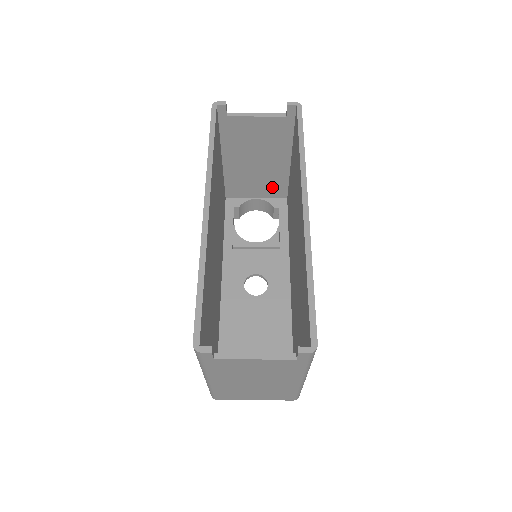
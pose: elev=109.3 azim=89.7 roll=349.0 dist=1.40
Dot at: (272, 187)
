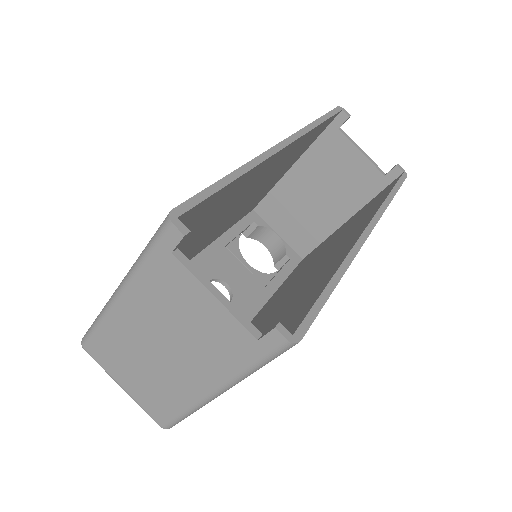
Dot at: (302, 235)
